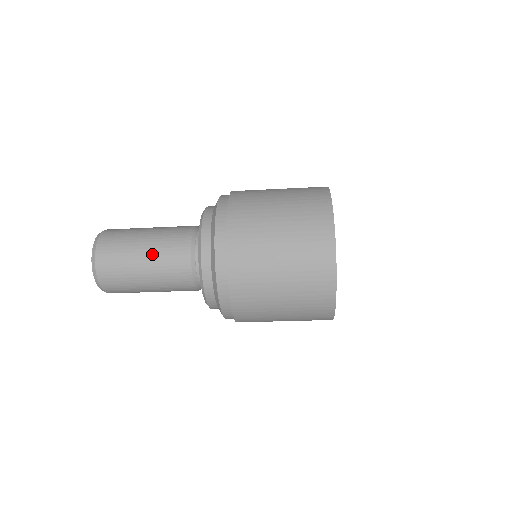
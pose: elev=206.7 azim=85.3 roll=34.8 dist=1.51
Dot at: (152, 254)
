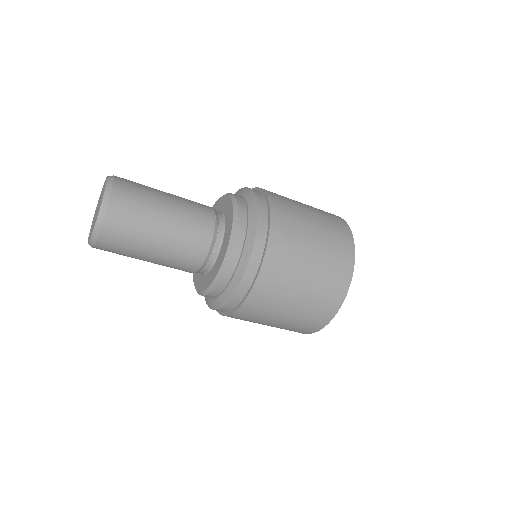
Dot at: (176, 196)
